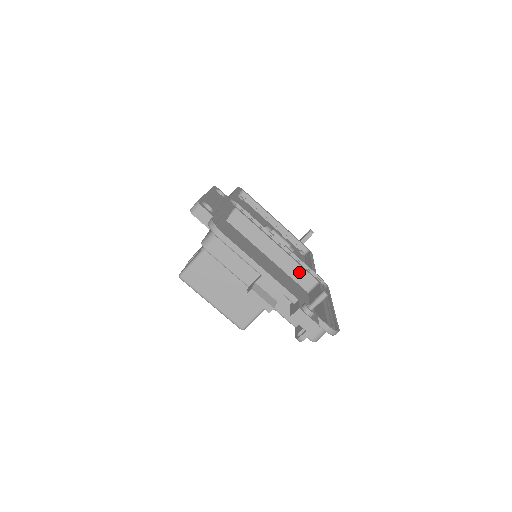
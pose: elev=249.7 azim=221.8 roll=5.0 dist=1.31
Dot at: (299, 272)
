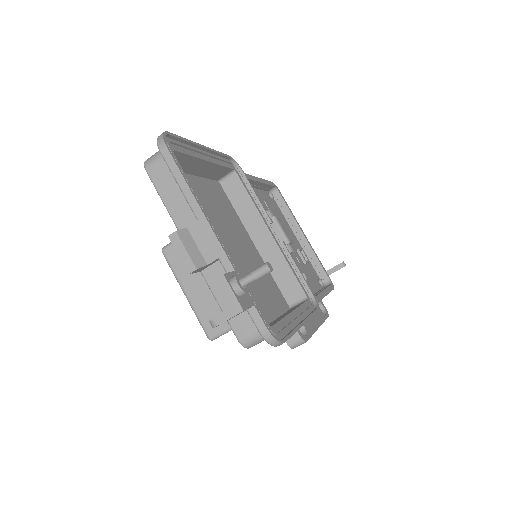
Dot at: (287, 277)
